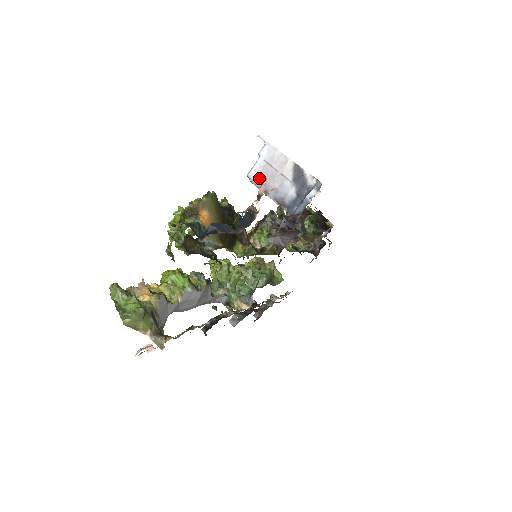
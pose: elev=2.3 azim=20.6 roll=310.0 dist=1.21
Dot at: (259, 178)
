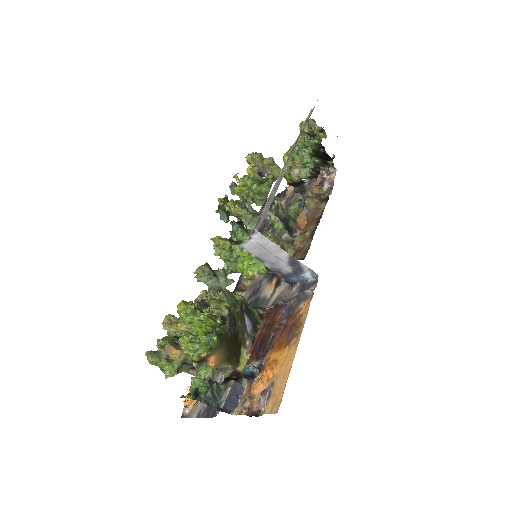
Dot at: (253, 251)
